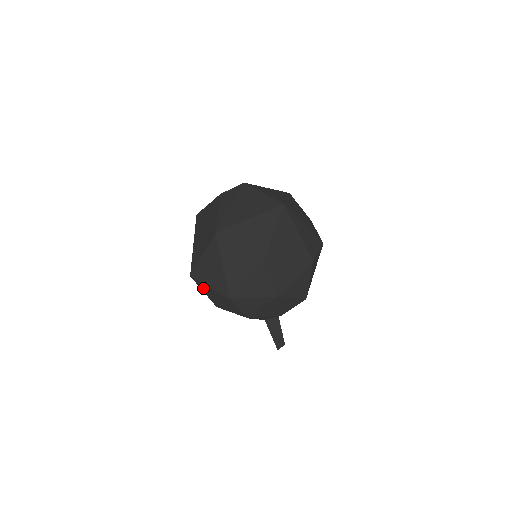
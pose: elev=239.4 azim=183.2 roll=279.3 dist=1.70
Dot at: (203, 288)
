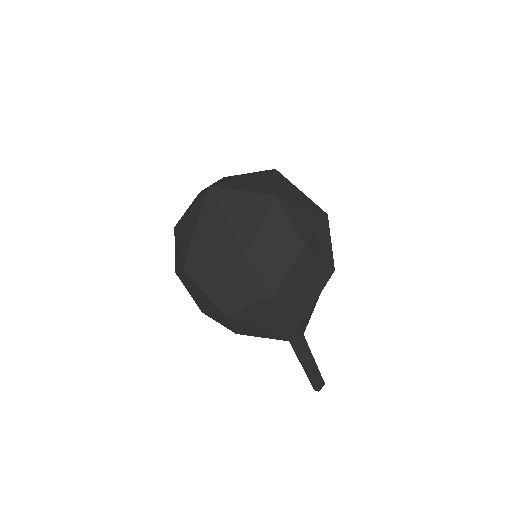
Dot at: (203, 280)
